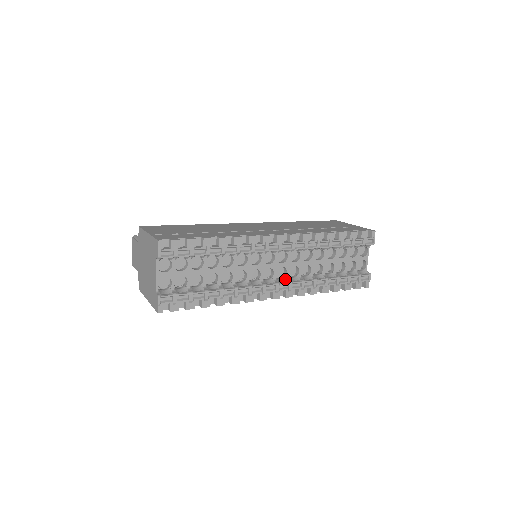
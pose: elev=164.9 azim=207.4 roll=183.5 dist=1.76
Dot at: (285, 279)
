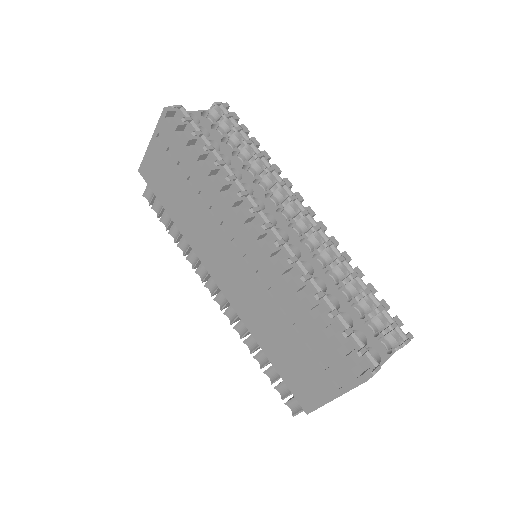
Dot at: occluded
